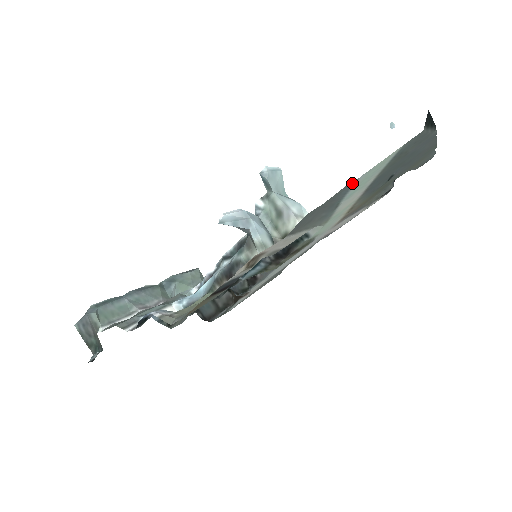
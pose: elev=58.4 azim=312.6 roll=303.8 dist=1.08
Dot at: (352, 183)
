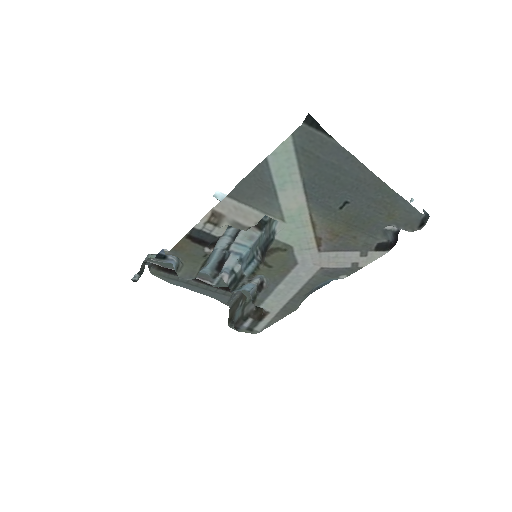
Dot at: (265, 162)
